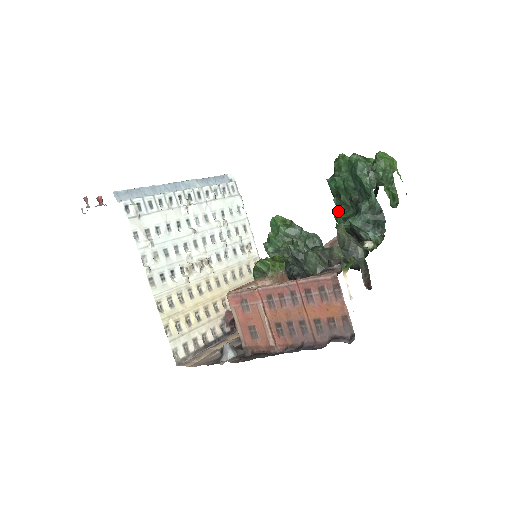
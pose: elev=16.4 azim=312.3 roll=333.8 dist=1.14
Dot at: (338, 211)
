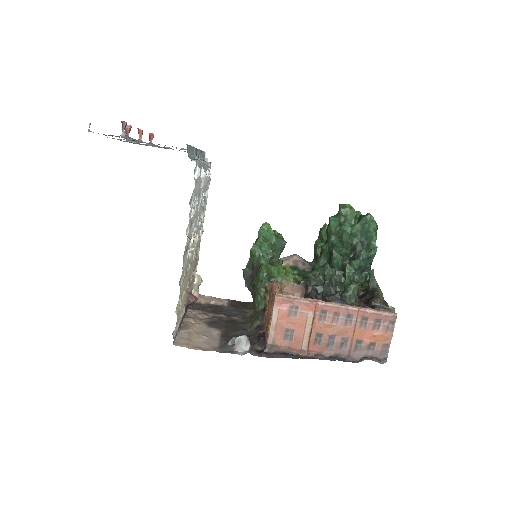
Dot at: (335, 247)
